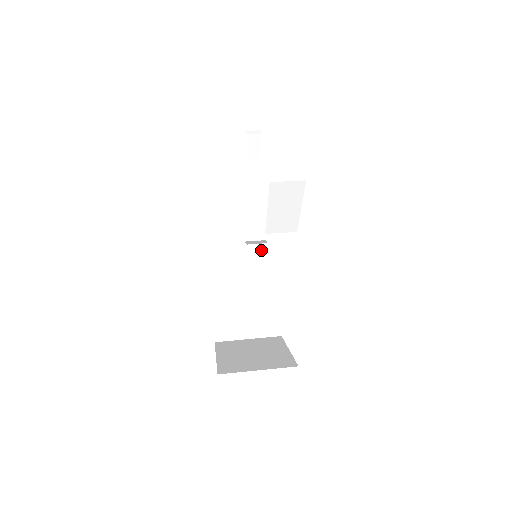
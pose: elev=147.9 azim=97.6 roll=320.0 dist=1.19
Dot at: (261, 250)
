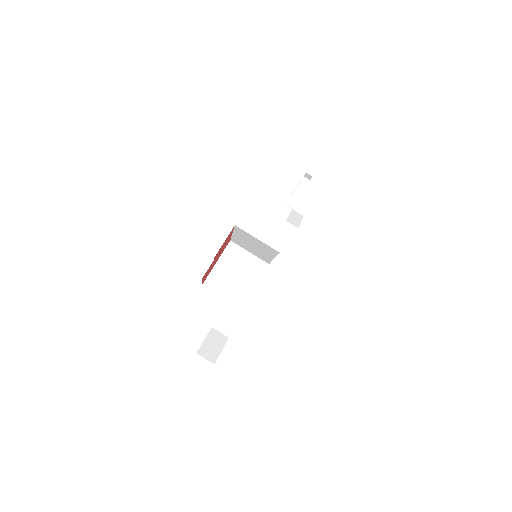
Dot at: (269, 246)
